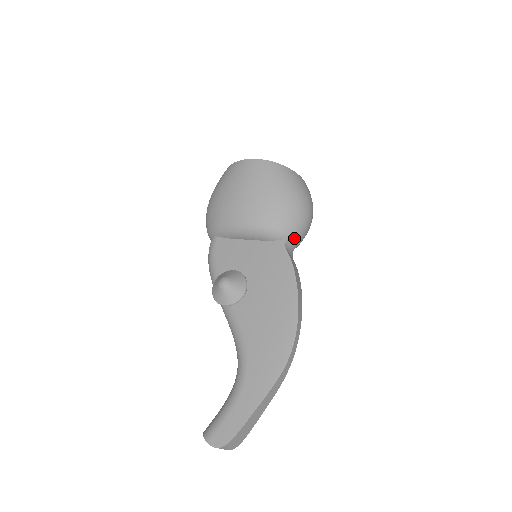
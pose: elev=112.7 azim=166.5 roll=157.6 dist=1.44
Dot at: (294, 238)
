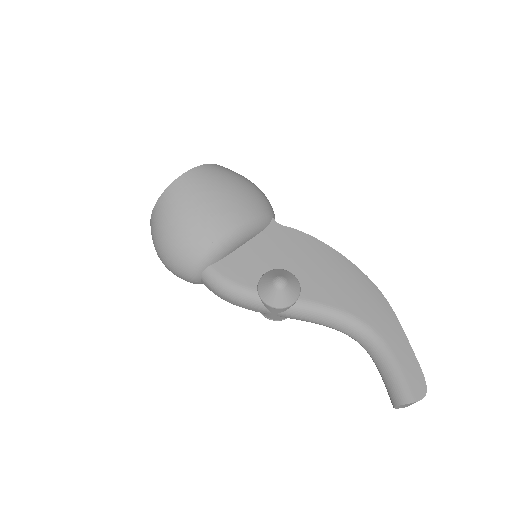
Dot at: (274, 216)
